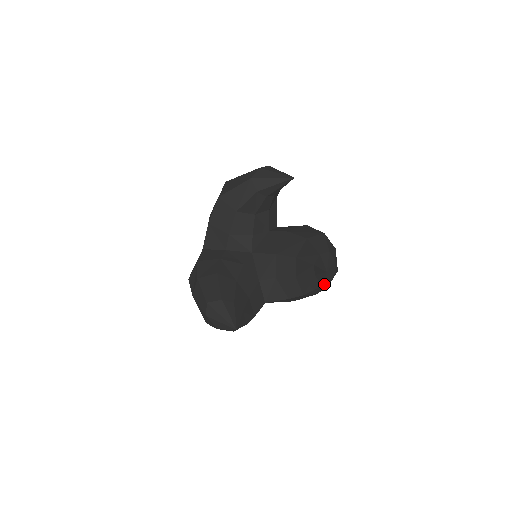
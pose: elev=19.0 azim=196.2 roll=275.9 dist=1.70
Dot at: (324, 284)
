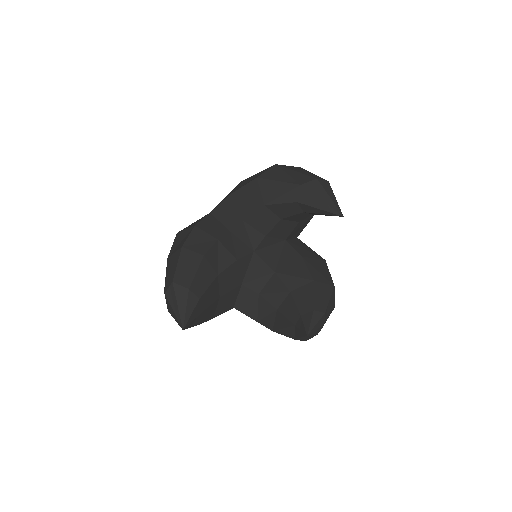
Dot at: (298, 339)
